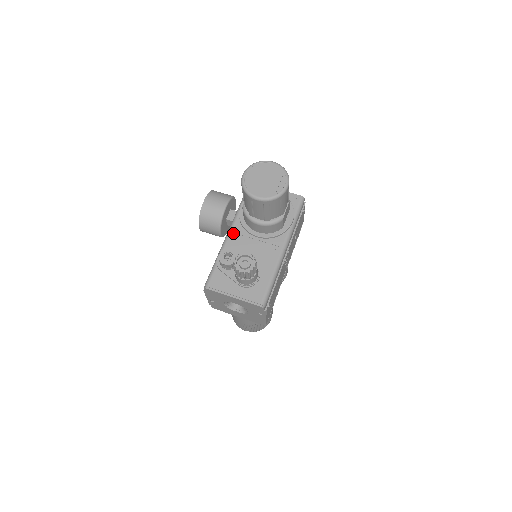
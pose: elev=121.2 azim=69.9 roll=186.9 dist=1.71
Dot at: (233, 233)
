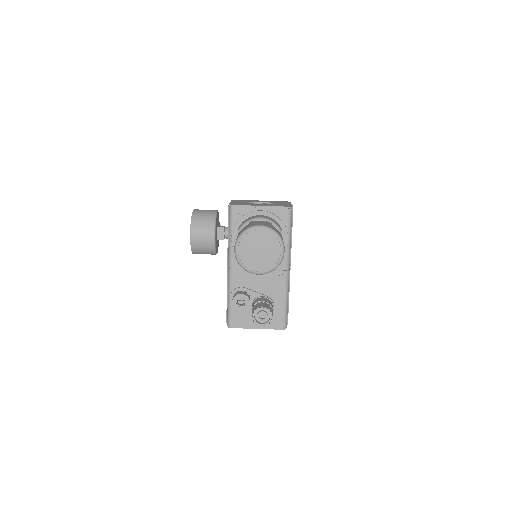
Dot at: (234, 269)
